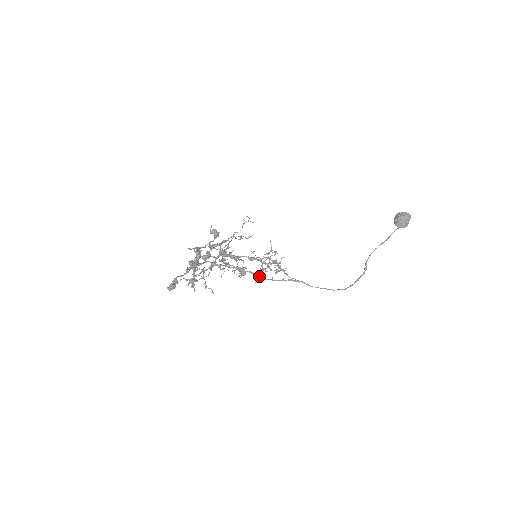
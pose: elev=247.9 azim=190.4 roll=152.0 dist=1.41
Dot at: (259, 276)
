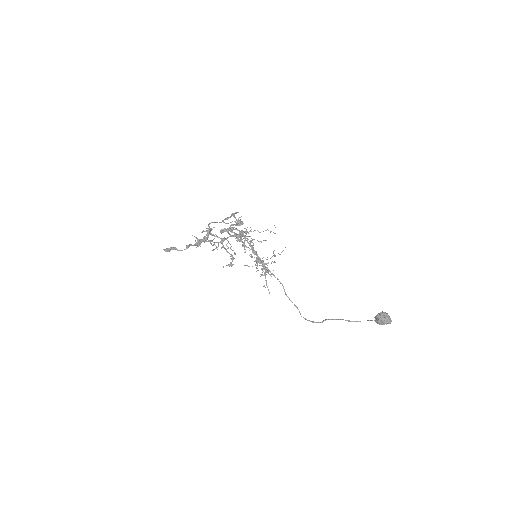
Dot at: occluded
